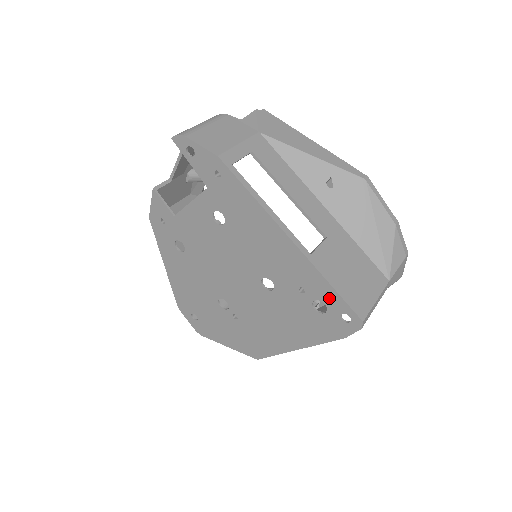
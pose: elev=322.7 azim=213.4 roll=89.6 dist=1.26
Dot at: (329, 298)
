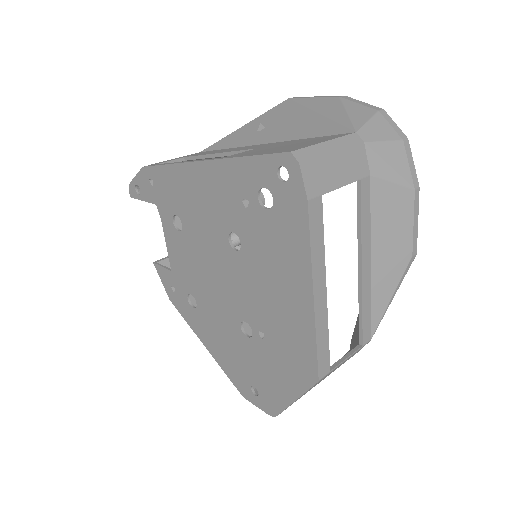
Dot at: (257, 174)
